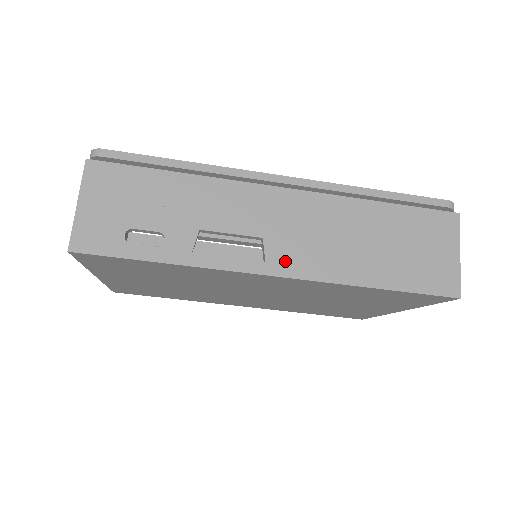
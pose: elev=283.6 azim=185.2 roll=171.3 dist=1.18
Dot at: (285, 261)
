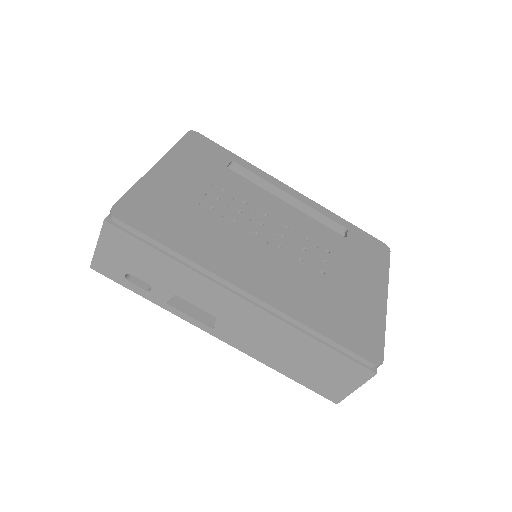
Dot at: (226, 335)
